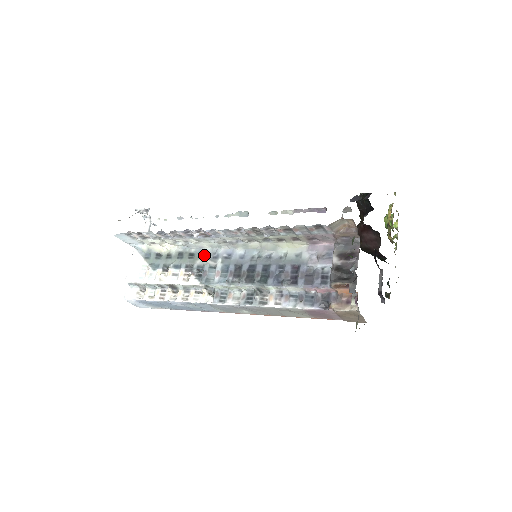
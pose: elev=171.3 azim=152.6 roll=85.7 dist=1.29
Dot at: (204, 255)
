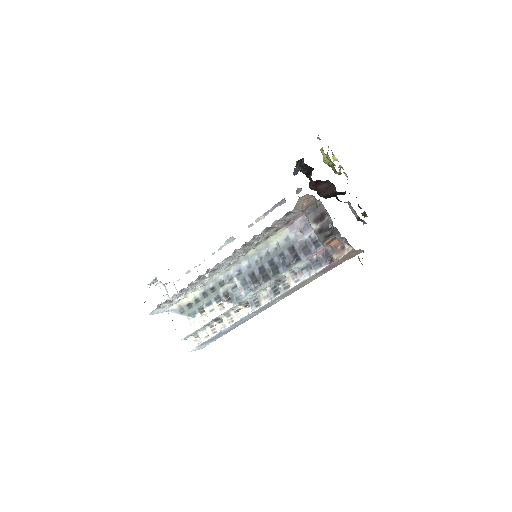
Dot at: (221, 283)
